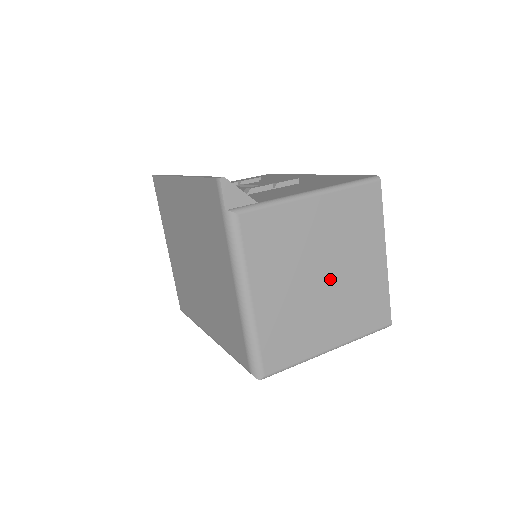
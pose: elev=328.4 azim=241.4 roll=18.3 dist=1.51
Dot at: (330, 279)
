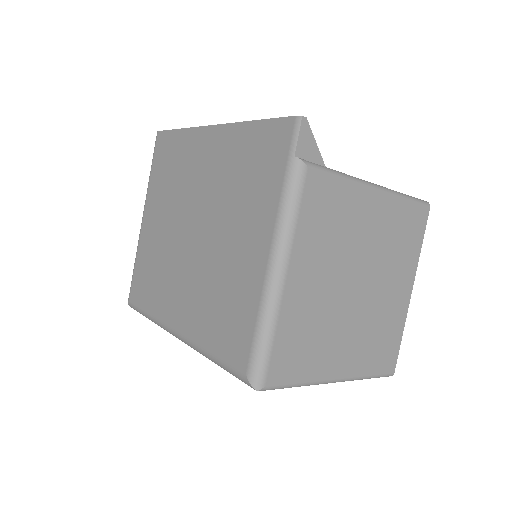
Dot at: (361, 293)
